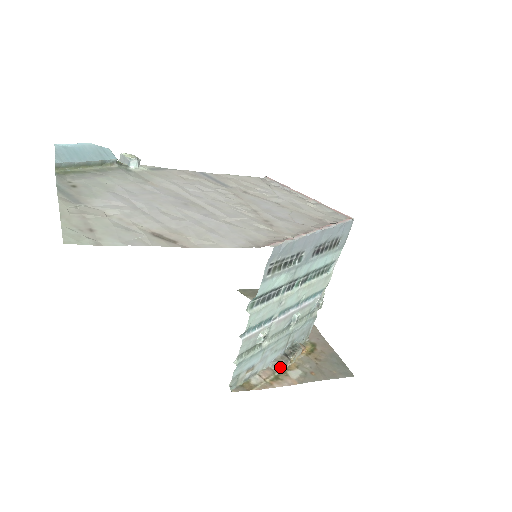
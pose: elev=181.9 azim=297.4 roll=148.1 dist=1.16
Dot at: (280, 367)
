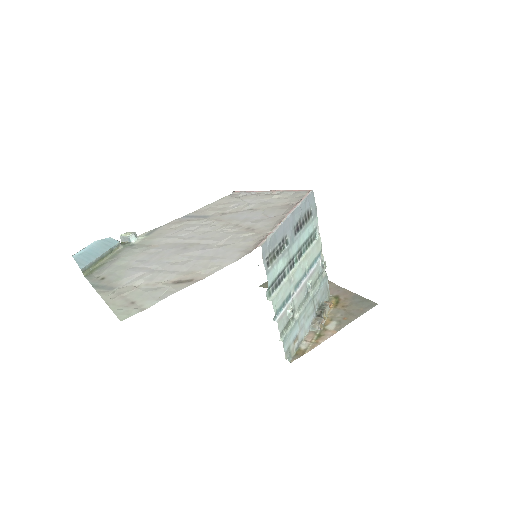
Dot at: (318, 327)
